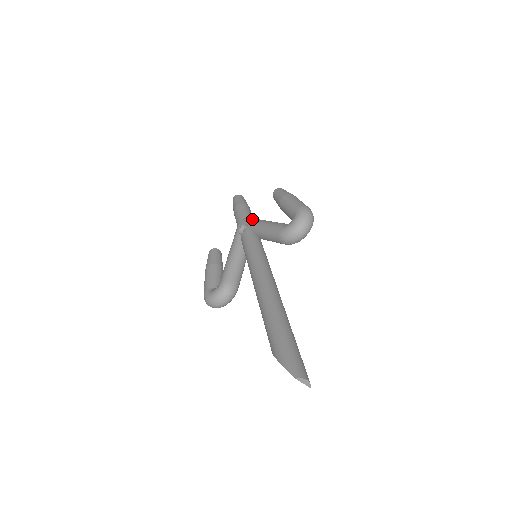
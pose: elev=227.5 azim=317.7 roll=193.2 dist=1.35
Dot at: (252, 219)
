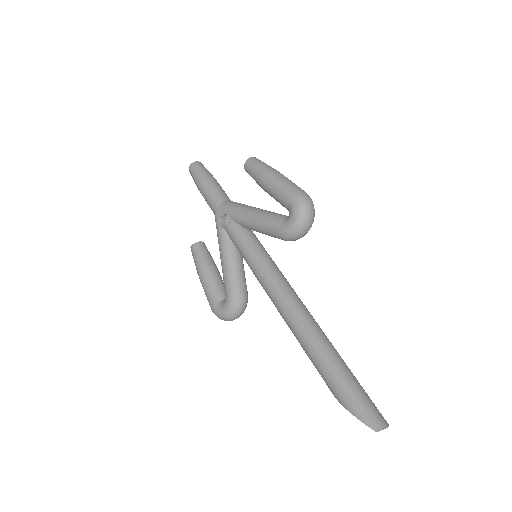
Dot at: (231, 207)
